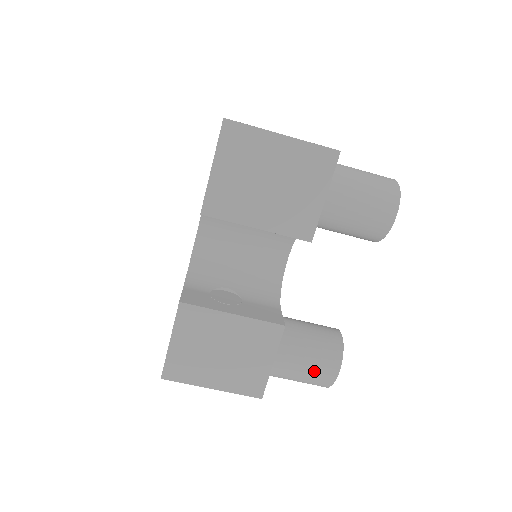
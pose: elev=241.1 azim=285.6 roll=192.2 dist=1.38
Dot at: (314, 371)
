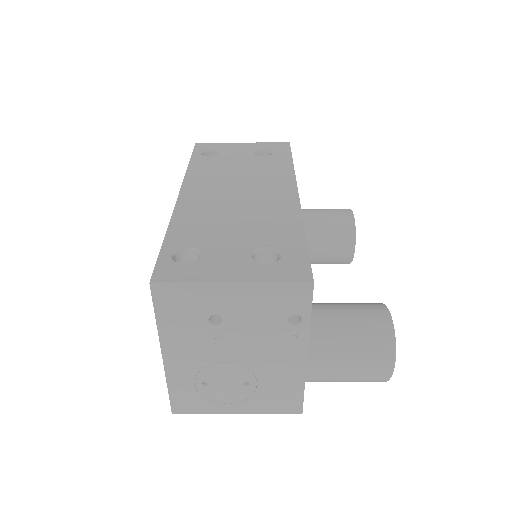
Dot at: occluded
